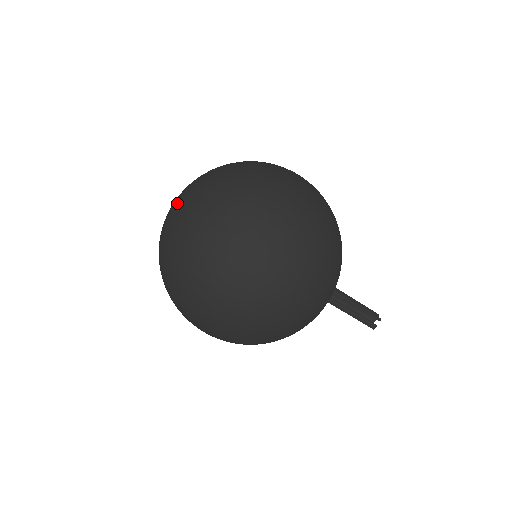
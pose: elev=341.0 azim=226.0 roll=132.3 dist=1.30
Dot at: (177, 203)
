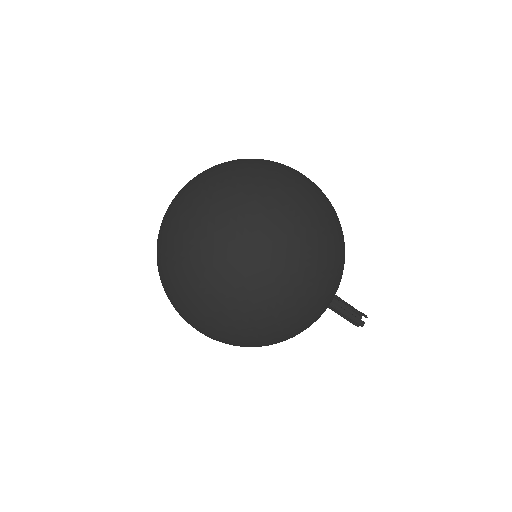
Dot at: (189, 193)
